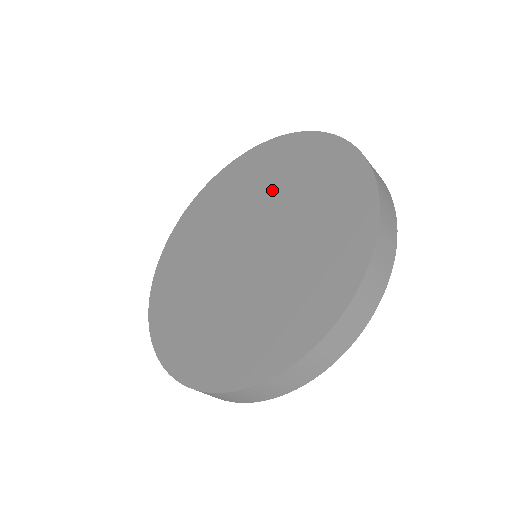
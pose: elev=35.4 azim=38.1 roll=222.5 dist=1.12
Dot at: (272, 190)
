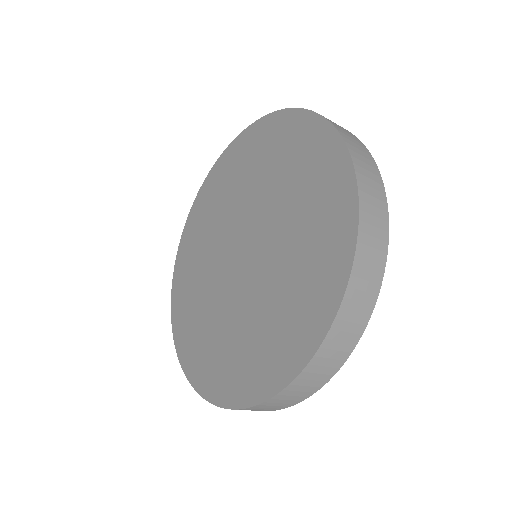
Dot at: (269, 185)
